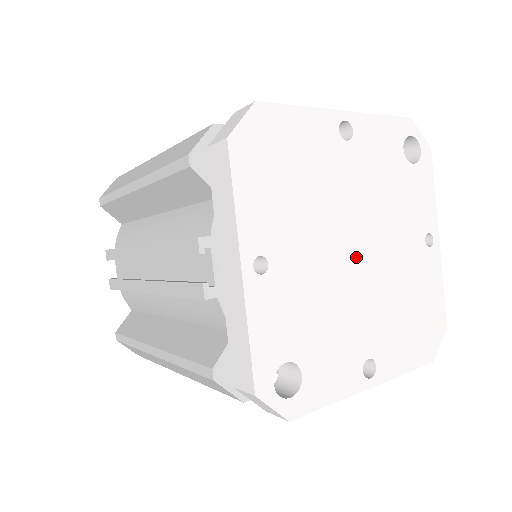
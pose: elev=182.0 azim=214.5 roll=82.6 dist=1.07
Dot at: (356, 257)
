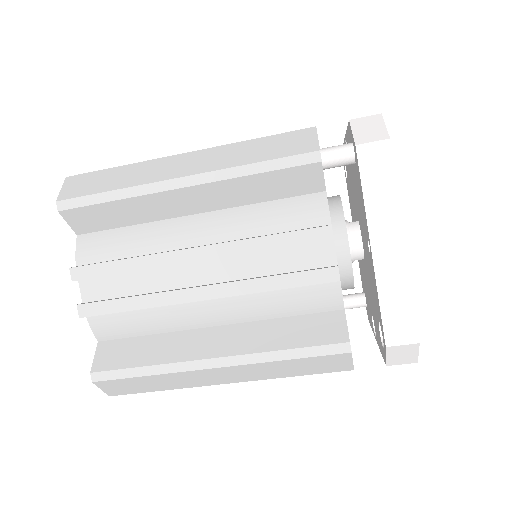
Dot at: occluded
